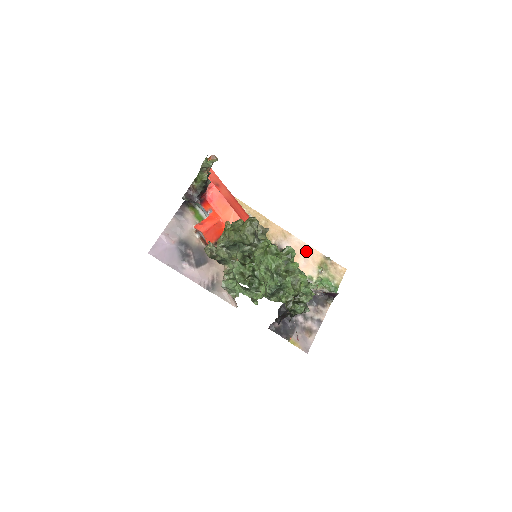
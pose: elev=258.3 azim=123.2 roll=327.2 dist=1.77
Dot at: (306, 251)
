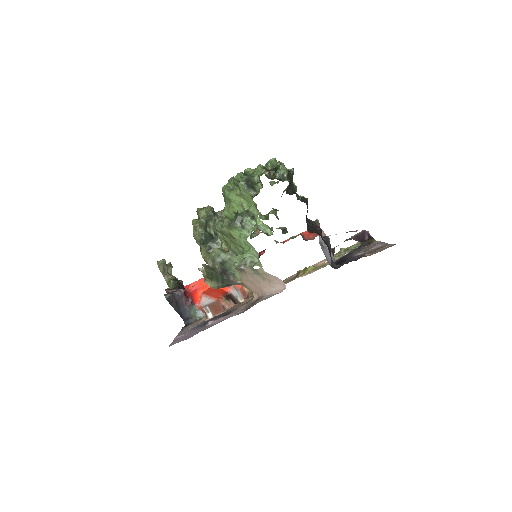
Dot at: occluded
